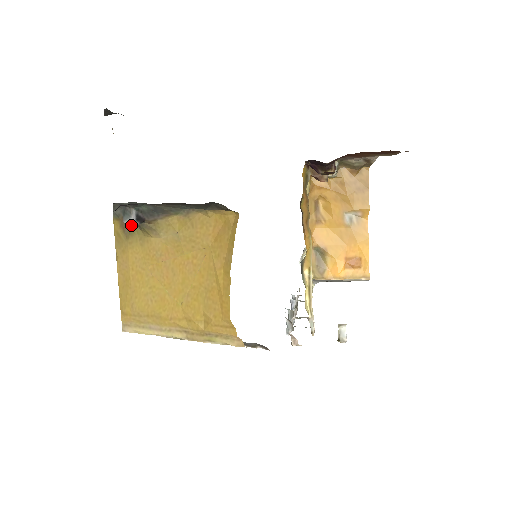
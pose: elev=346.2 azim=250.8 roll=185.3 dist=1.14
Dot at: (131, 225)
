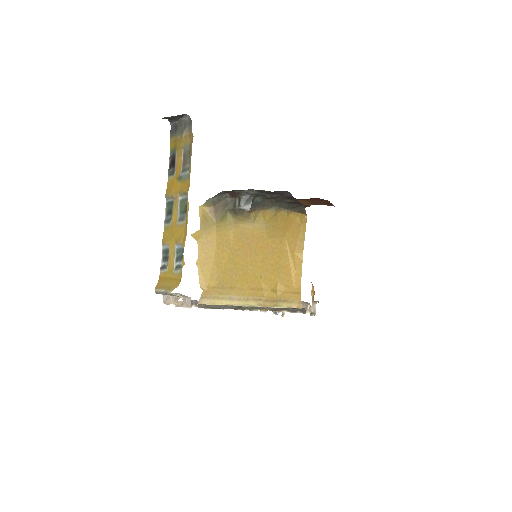
Dot at: (246, 210)
